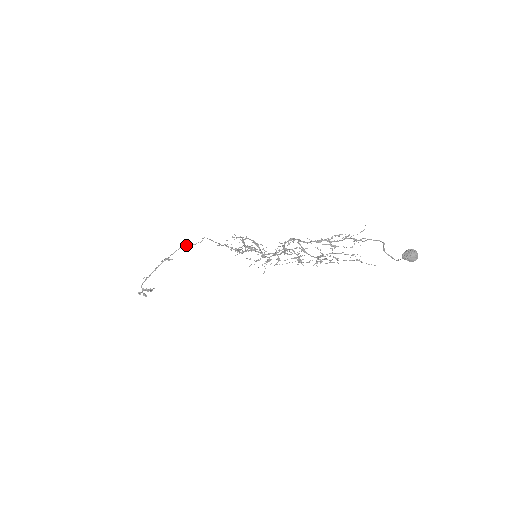
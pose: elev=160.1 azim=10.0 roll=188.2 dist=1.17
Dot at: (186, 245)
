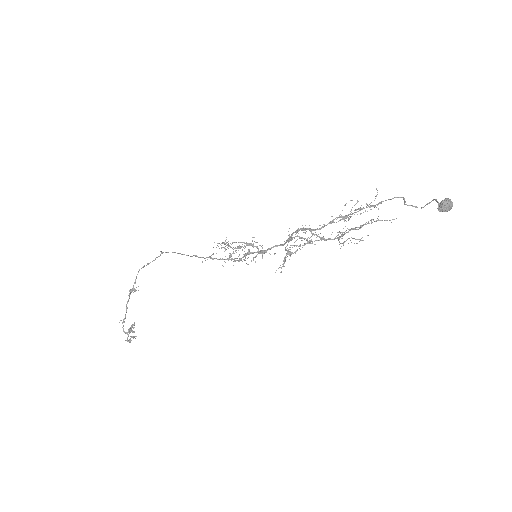
Dot at: (144, 266)
